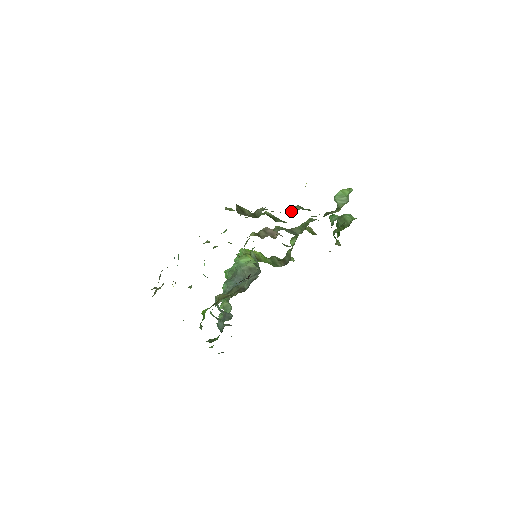
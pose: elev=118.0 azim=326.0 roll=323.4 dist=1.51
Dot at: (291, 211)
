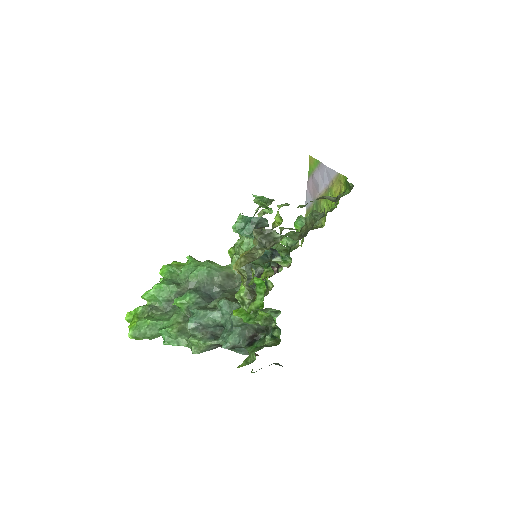
Dot at: (317, 212)
